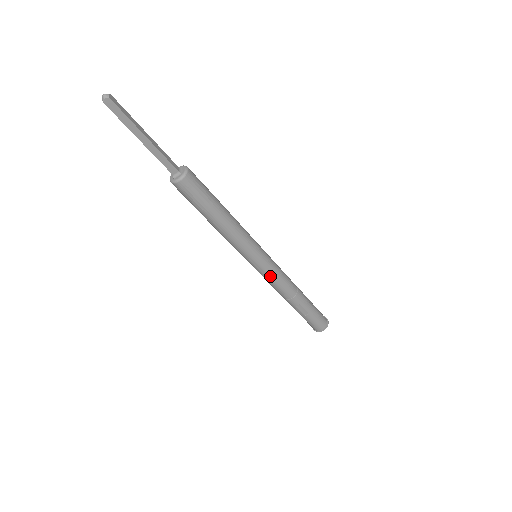
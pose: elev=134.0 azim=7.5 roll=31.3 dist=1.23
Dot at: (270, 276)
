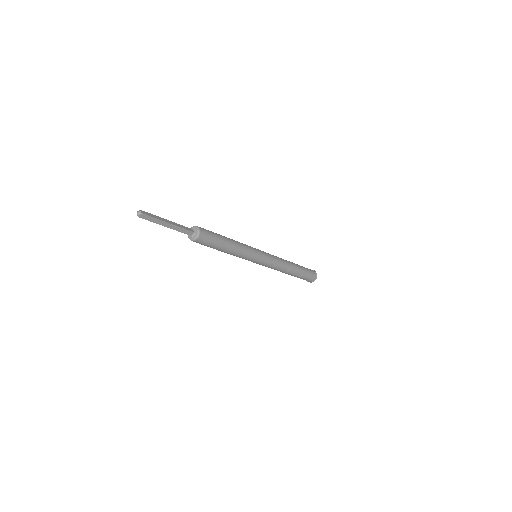
Dot at: (270, 264)
